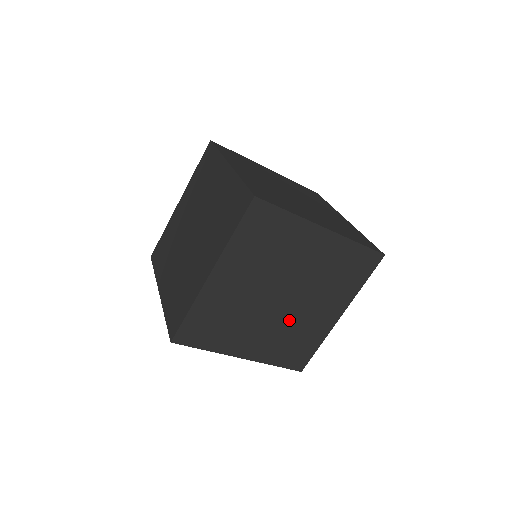
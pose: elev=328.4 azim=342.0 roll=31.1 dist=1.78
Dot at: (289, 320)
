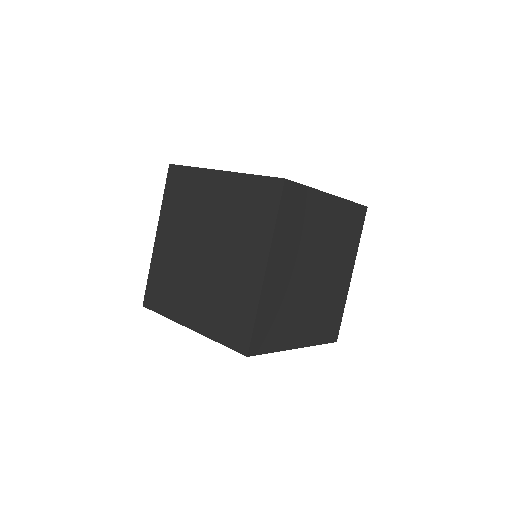
Dot at: (217, 278)
